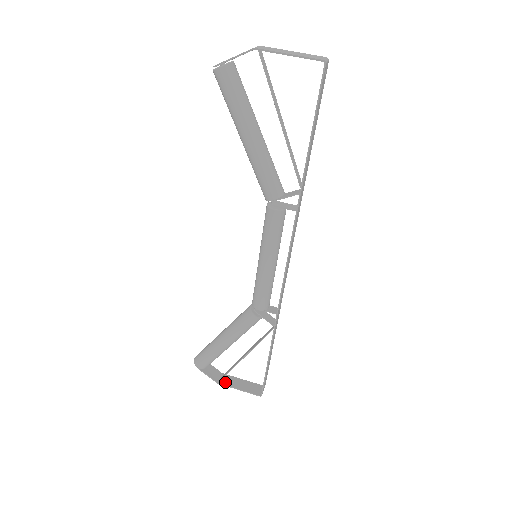
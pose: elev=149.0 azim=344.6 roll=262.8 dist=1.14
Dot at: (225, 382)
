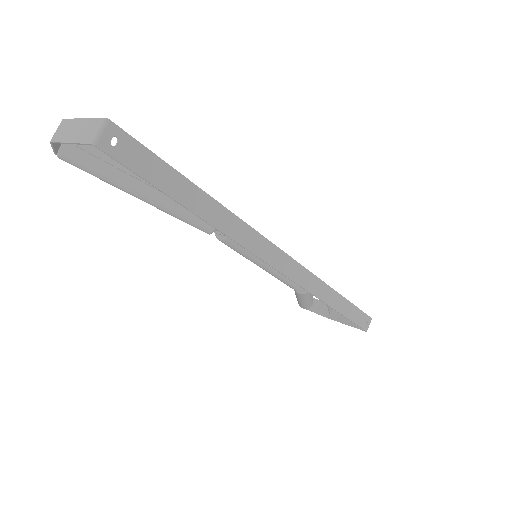
Dot at: (333, 316)
